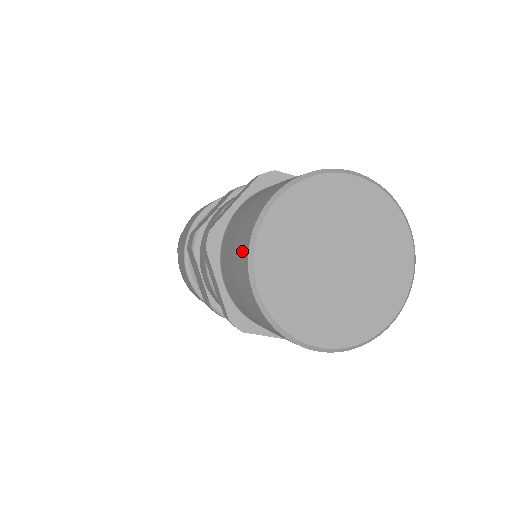
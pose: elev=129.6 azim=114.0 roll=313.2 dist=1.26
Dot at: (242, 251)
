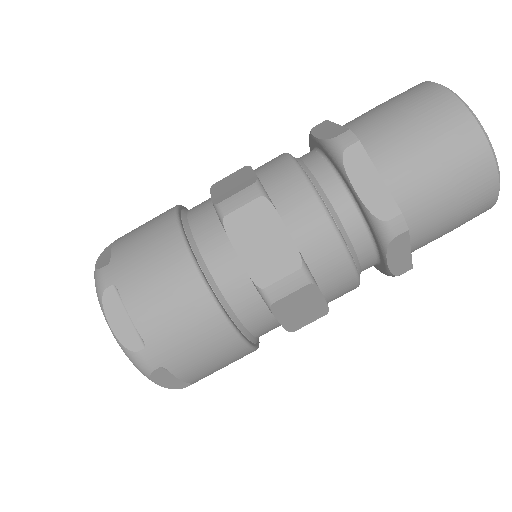
Dot at: (442, 106)
